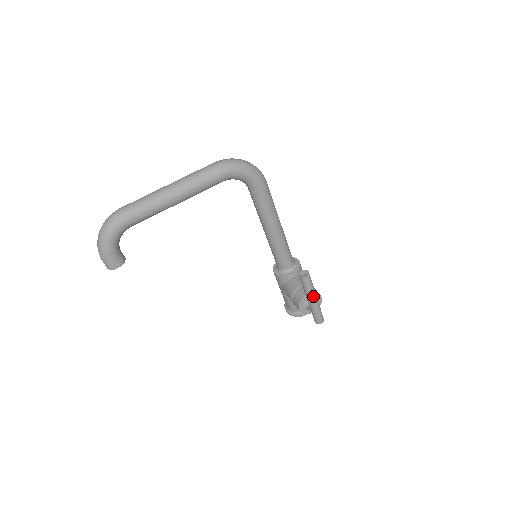
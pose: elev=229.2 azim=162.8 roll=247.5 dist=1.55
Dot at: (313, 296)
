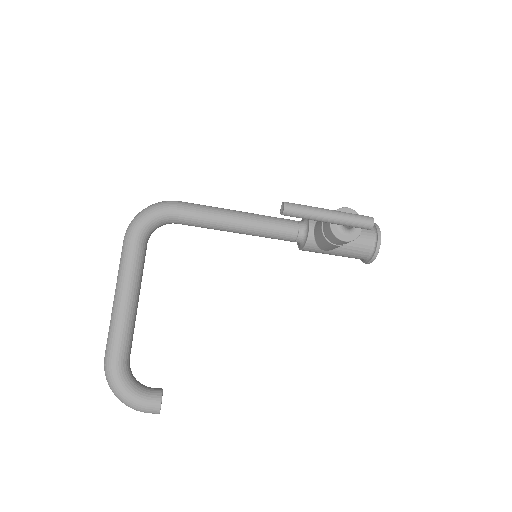
Dot at: (321, 213)
